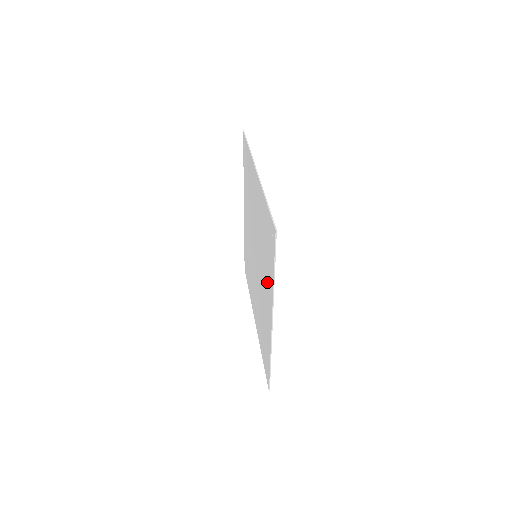
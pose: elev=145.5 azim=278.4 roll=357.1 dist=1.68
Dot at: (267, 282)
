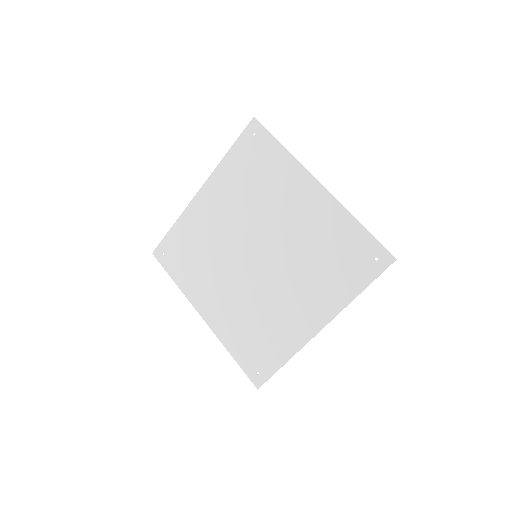
Dot at: (284, 186)
